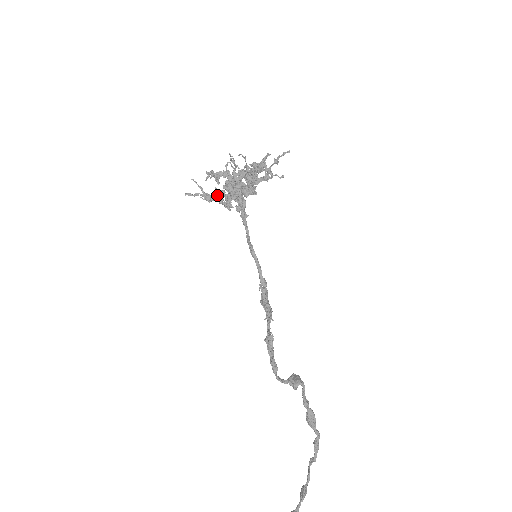
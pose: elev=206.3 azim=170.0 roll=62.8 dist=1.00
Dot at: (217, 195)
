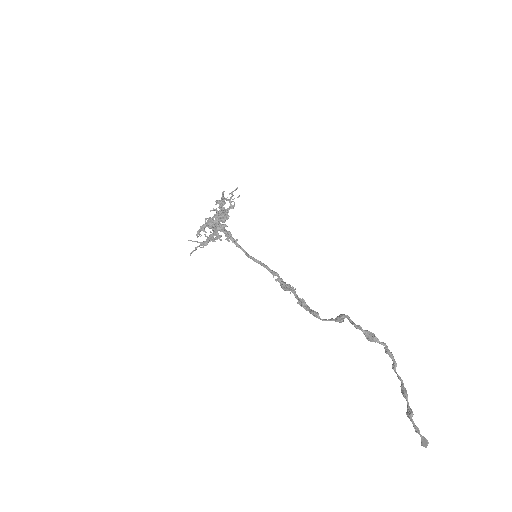
Dot at: (208, 238)
